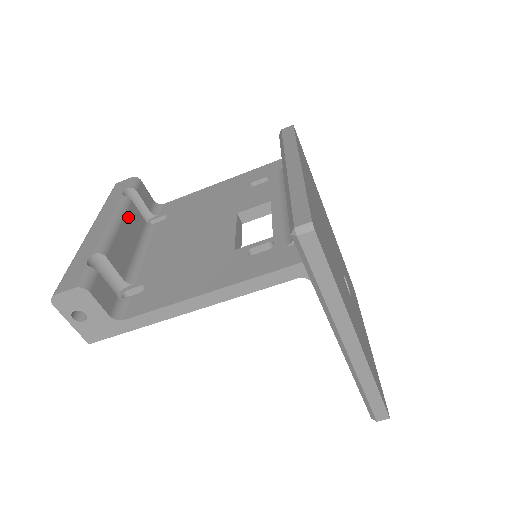
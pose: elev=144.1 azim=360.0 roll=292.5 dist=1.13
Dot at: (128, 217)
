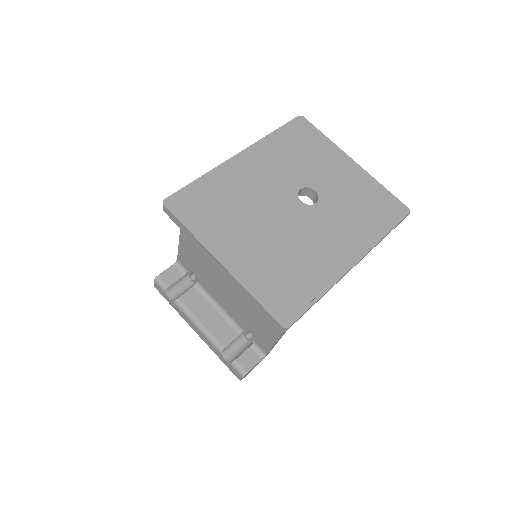
Dot at: (193, 309)
